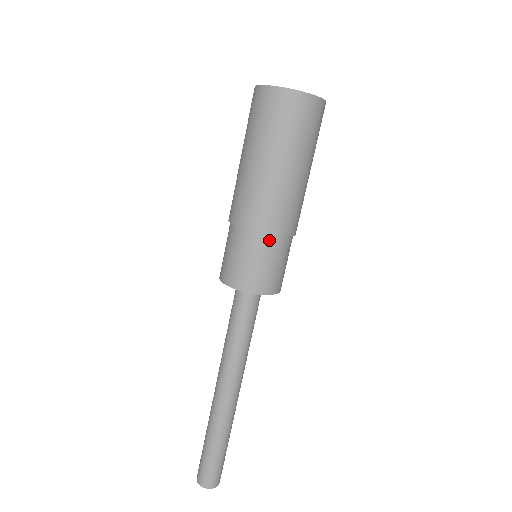
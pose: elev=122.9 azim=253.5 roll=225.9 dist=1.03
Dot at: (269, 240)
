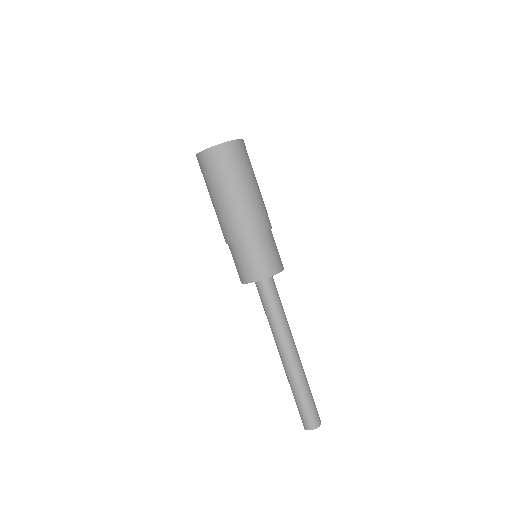
Dot at: (262, 238)
